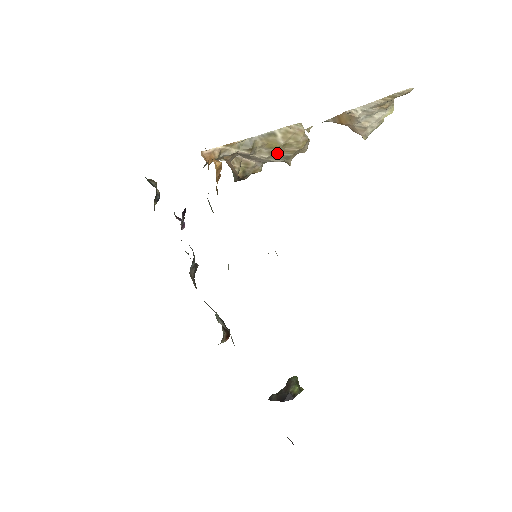
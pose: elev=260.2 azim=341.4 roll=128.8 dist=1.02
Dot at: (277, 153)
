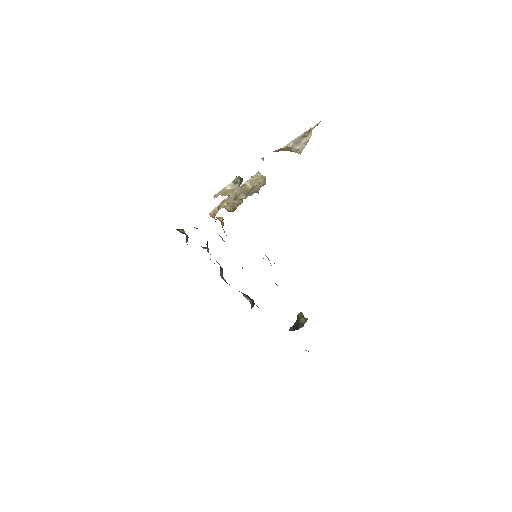
Dot at: (249, 192)
